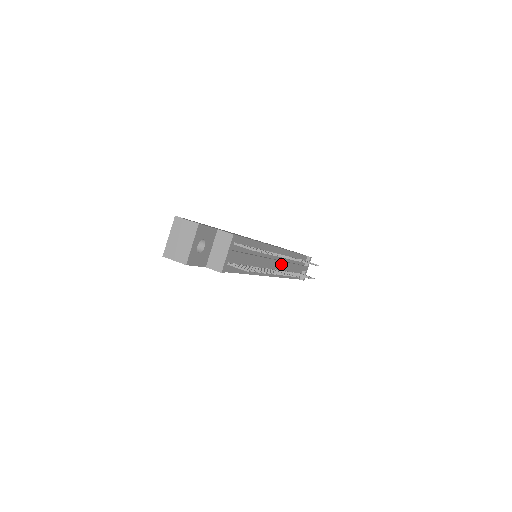
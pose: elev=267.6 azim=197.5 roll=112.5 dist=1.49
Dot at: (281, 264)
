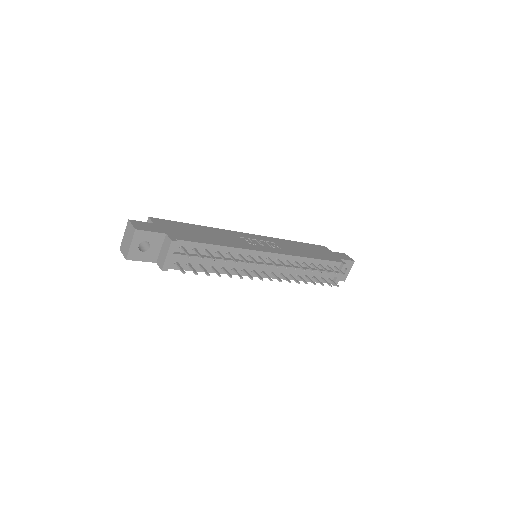
Dot at: (276, 268)
